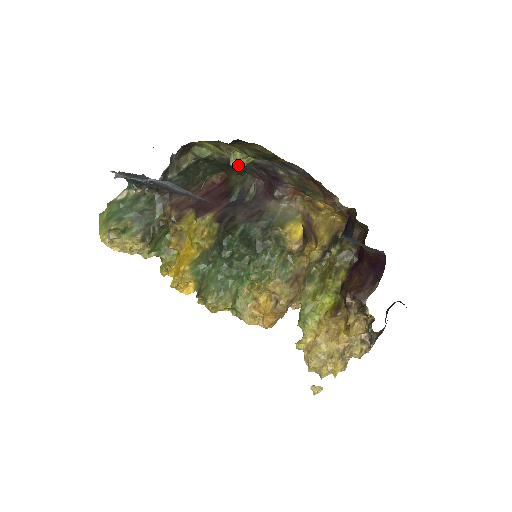
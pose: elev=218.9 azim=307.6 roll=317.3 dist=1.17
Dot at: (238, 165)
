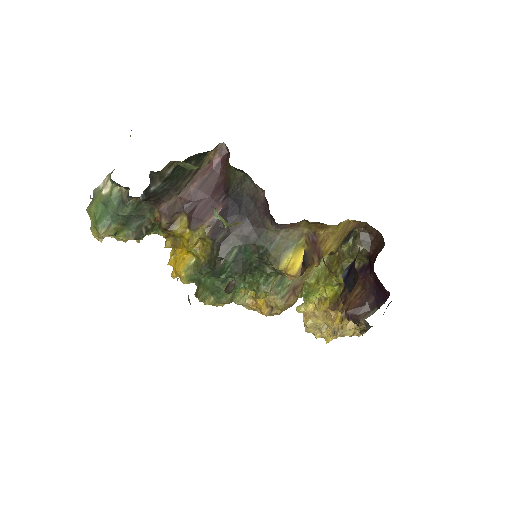
Dot at: occluded
